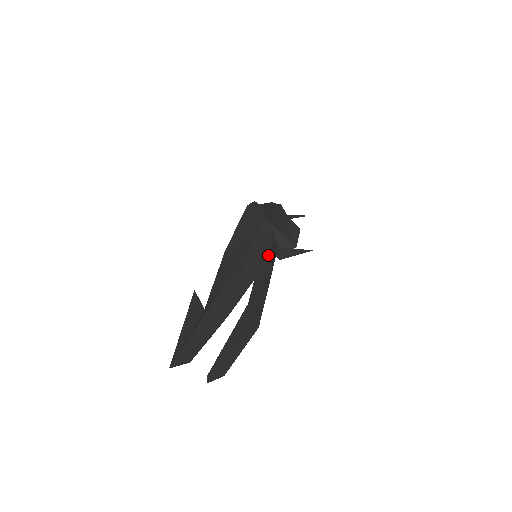
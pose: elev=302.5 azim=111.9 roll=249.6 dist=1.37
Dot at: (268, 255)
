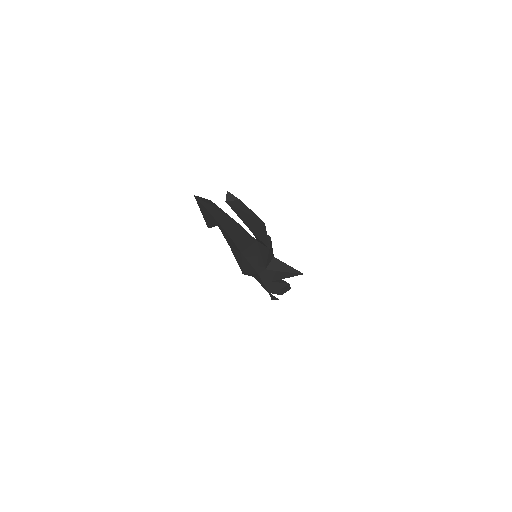
Dot at: occluded
